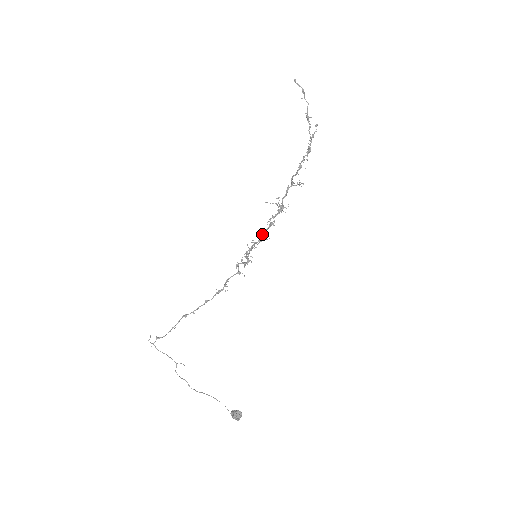
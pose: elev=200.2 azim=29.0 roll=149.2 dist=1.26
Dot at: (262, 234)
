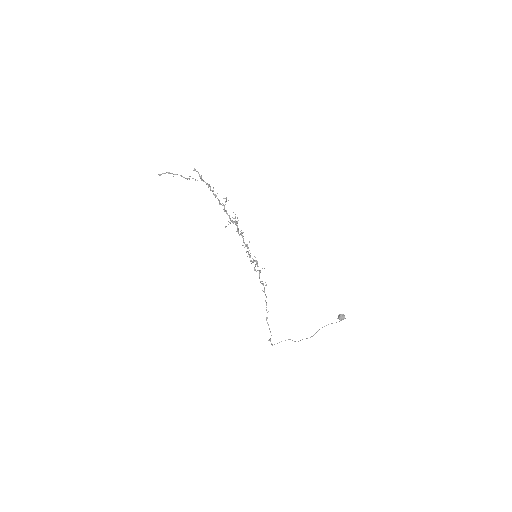
Dot at: (245, 245)
